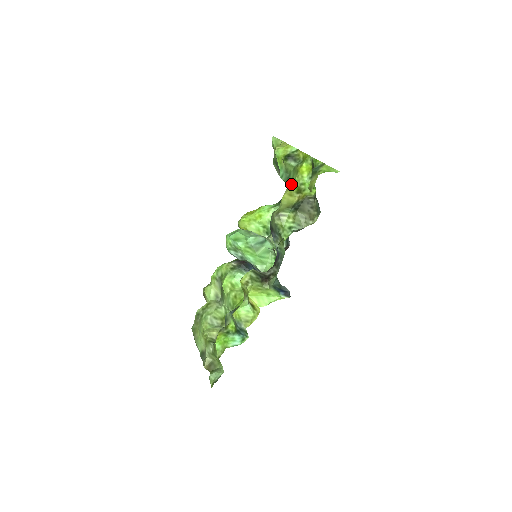
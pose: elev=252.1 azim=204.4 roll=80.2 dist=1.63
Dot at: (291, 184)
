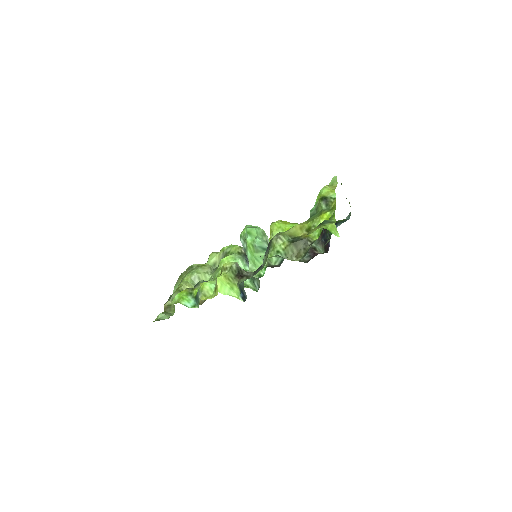
Dot at: (309, 221)
